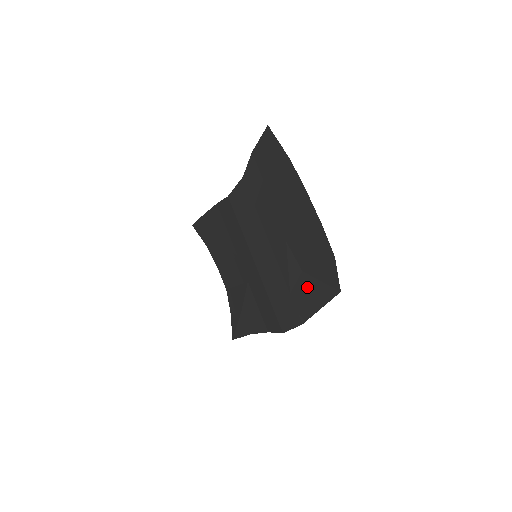
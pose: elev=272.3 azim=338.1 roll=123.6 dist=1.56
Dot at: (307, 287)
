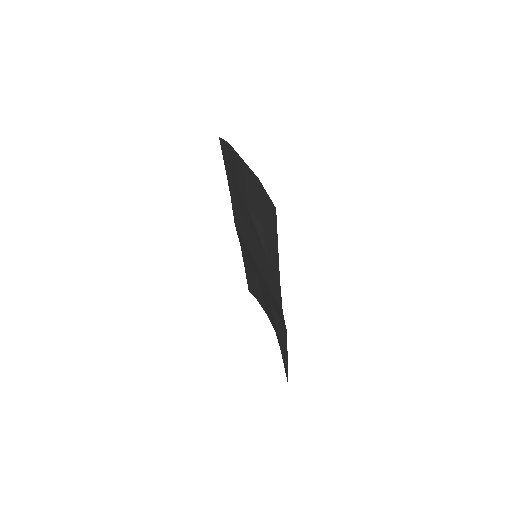
Dot at: (268, 235)
